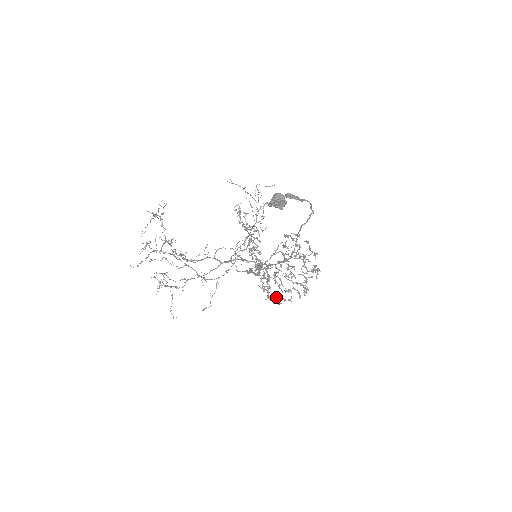
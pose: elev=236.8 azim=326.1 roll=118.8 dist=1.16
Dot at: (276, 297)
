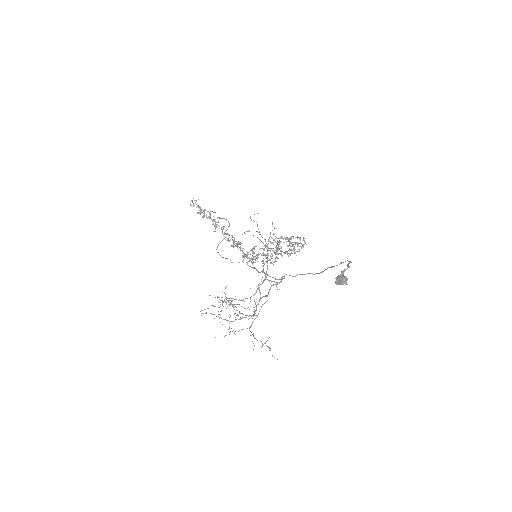
Dot at: occluded
